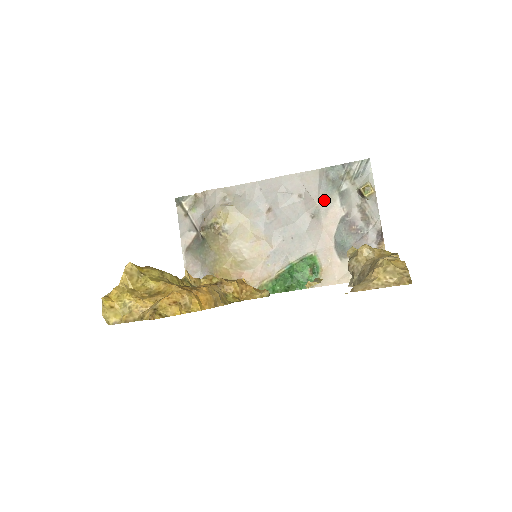
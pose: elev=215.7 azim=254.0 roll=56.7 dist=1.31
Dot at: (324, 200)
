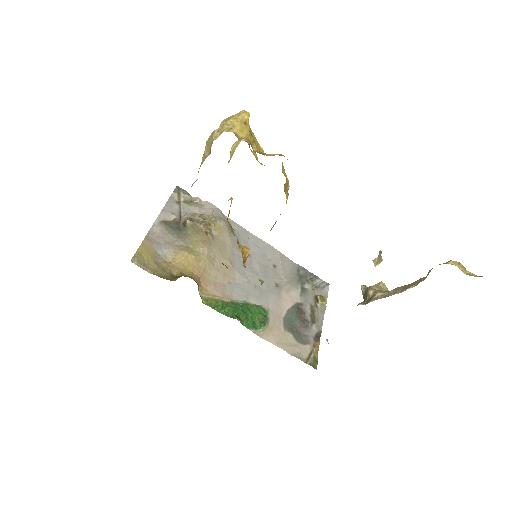
Dot at: (291, 282)
